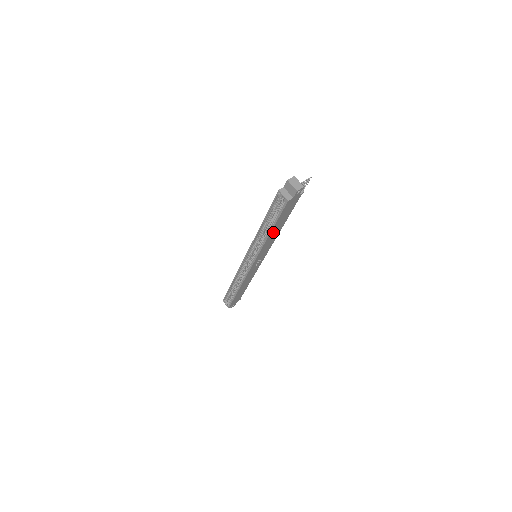
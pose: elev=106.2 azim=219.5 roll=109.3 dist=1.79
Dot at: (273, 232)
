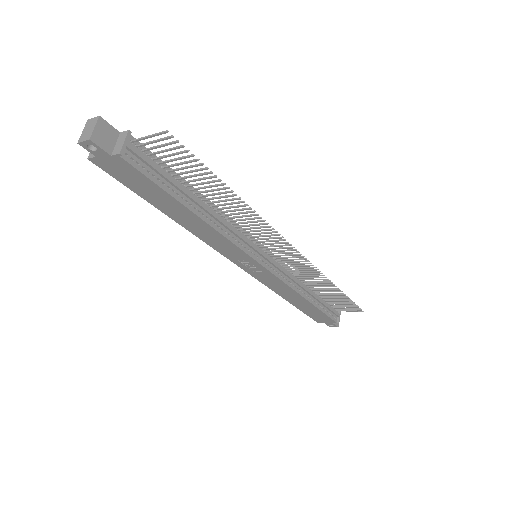
Dot at: (179, 217)
